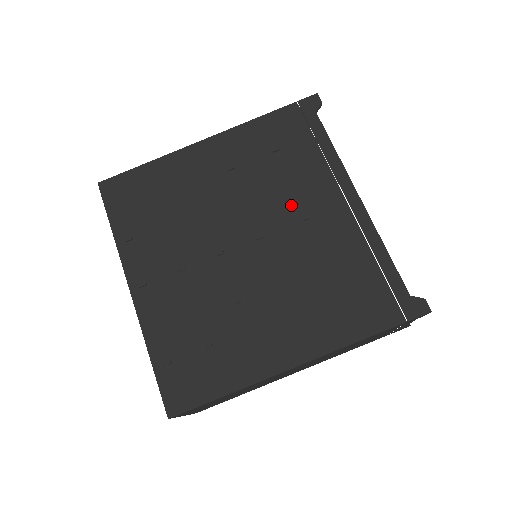
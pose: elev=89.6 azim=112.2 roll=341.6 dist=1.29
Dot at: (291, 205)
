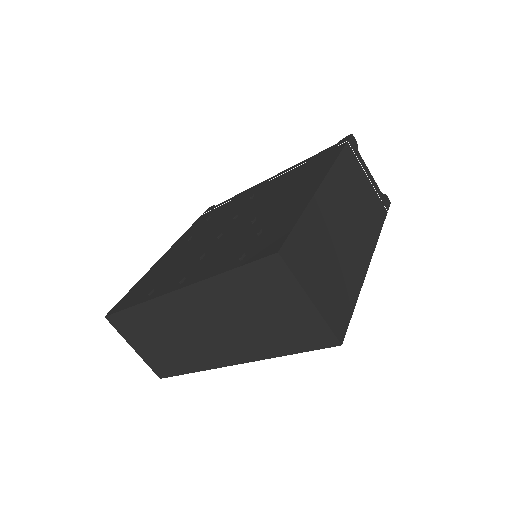
Dot at: (239, 206)
